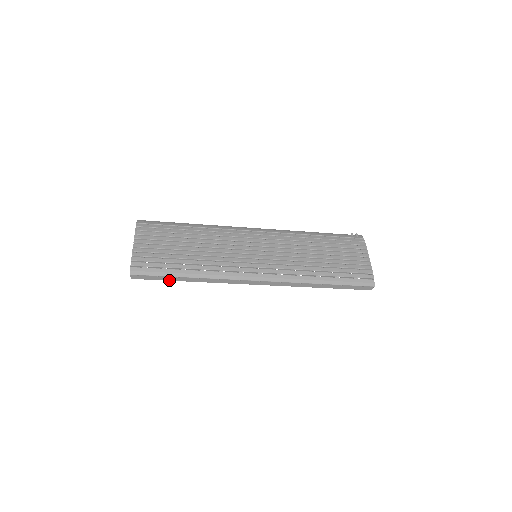
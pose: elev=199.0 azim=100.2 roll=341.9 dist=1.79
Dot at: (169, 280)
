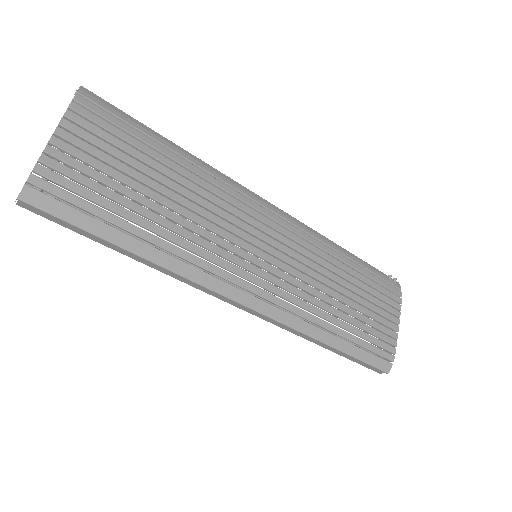
Dot at: (93, 239)
